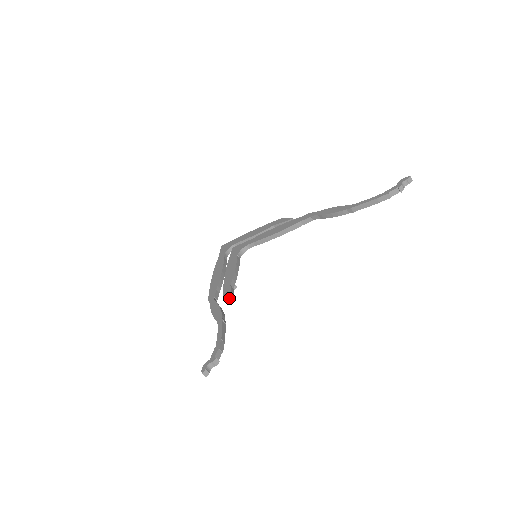
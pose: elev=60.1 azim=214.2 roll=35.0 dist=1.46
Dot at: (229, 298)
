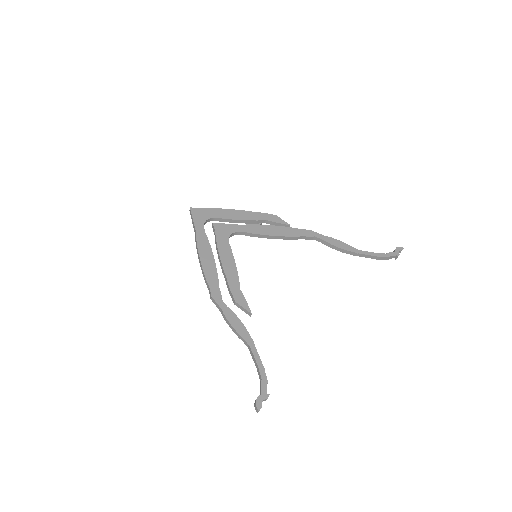
Dot at: (249, 311)
